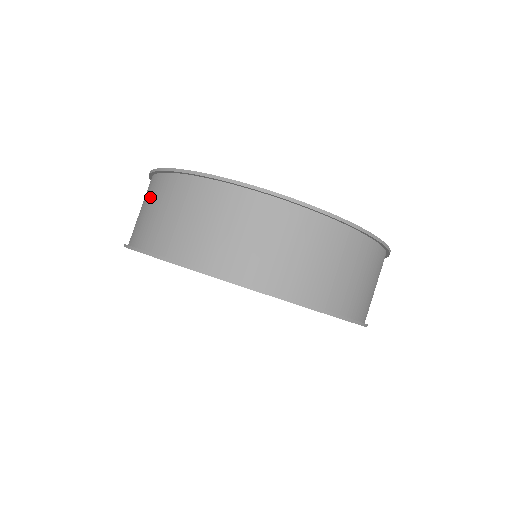
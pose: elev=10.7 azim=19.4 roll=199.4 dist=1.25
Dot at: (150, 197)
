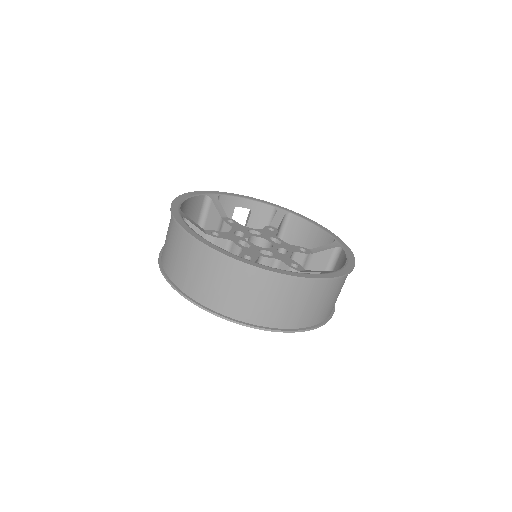
Dot at: occluded
